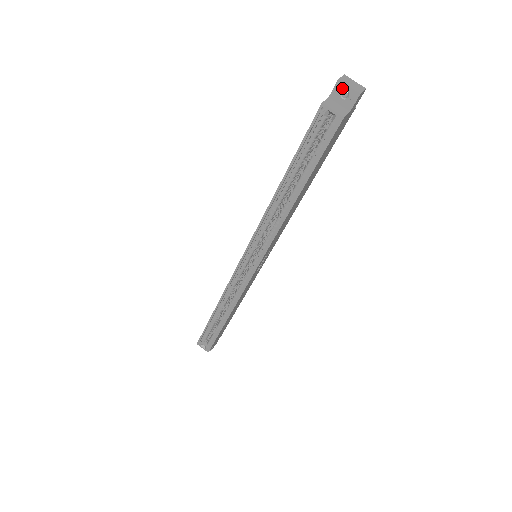
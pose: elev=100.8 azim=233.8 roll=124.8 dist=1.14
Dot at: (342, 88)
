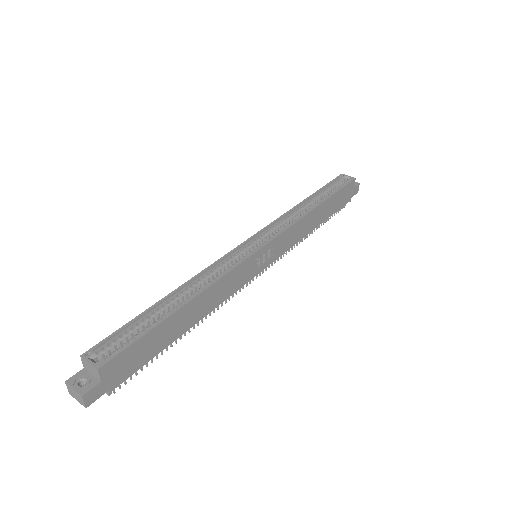
Dot at: occluded
